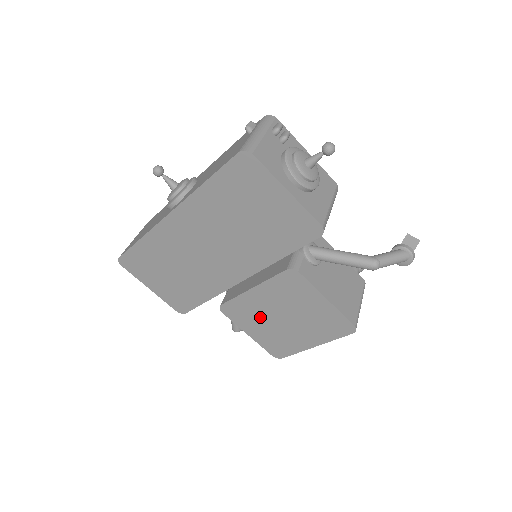
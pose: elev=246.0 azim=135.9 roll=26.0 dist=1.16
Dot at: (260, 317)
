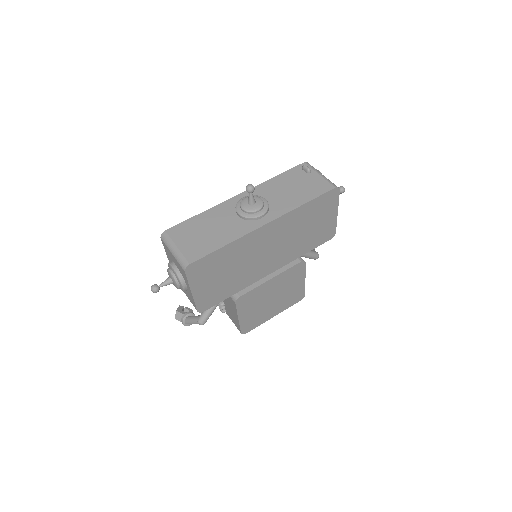
Dot at: (259, 301)
